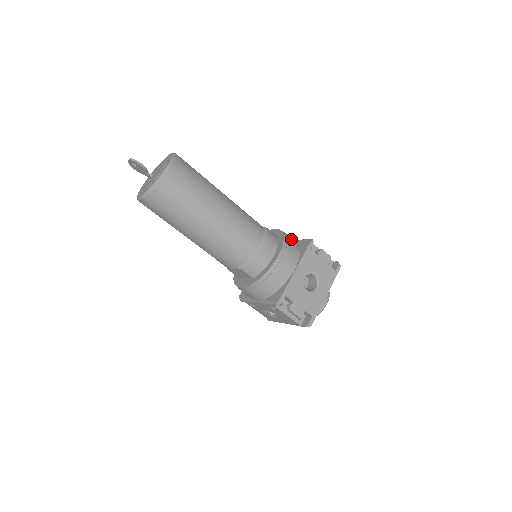
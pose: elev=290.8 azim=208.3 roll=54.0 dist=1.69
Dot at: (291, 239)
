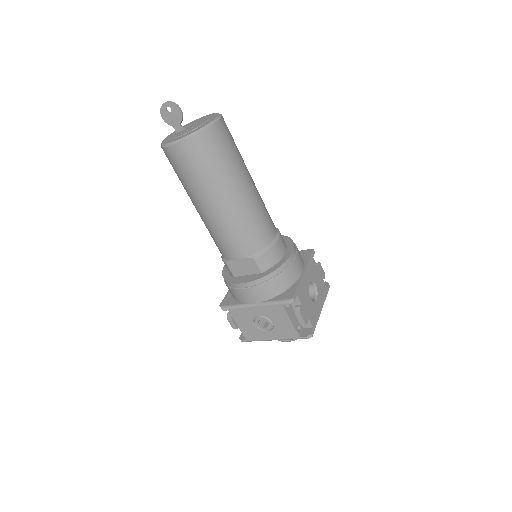
Dot at: occluded
